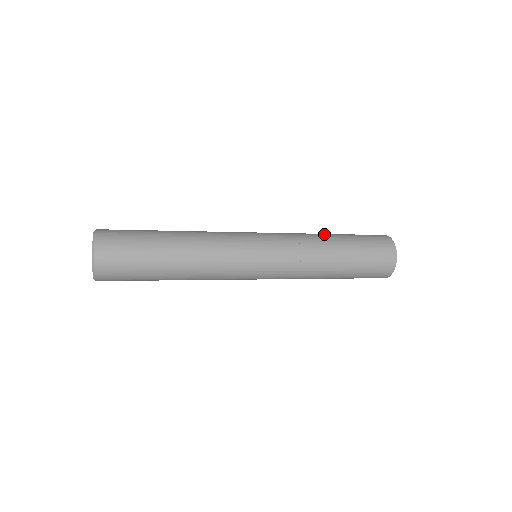
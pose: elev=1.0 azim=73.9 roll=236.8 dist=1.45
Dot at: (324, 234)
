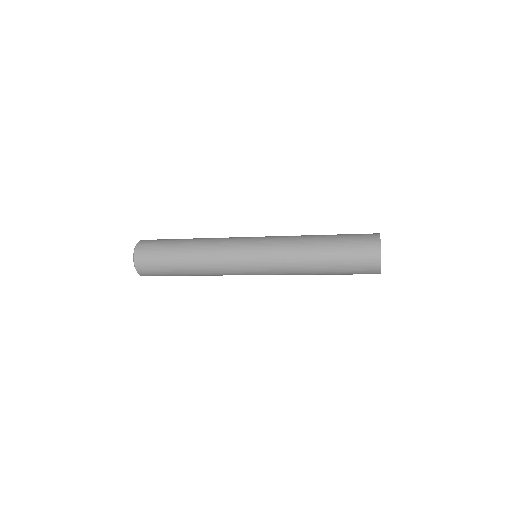
Dot at: (314, 235)
